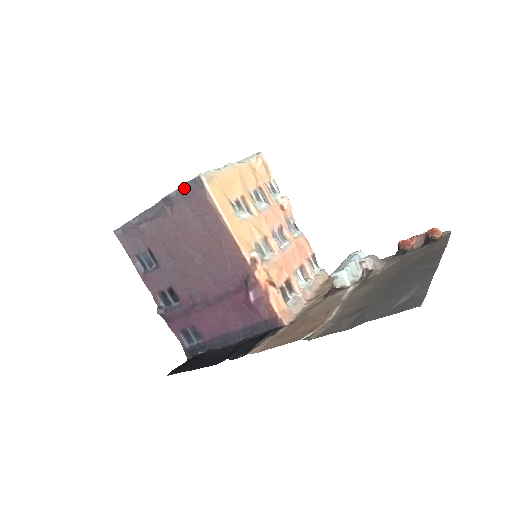
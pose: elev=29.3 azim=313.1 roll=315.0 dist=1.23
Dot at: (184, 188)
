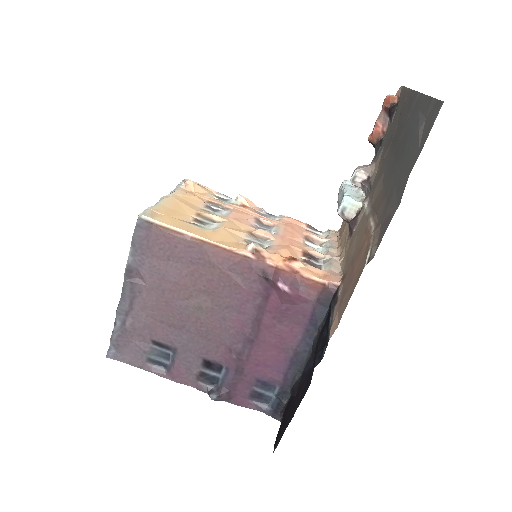
Dot at: (135, 244)
